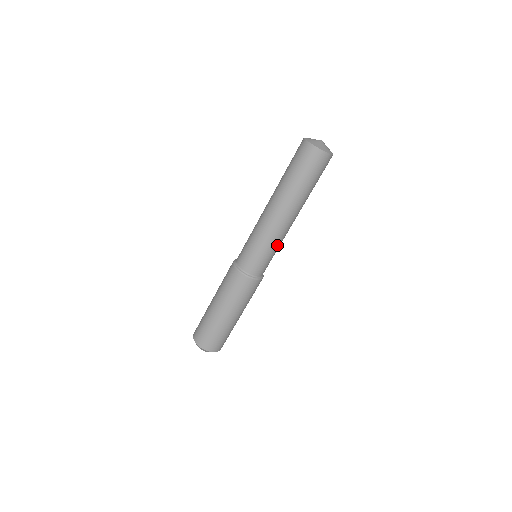
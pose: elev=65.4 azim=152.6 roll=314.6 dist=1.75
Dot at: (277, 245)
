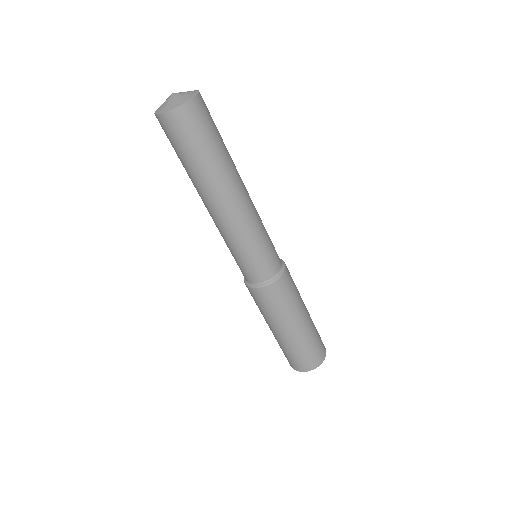
Dot at: (239, 243)
